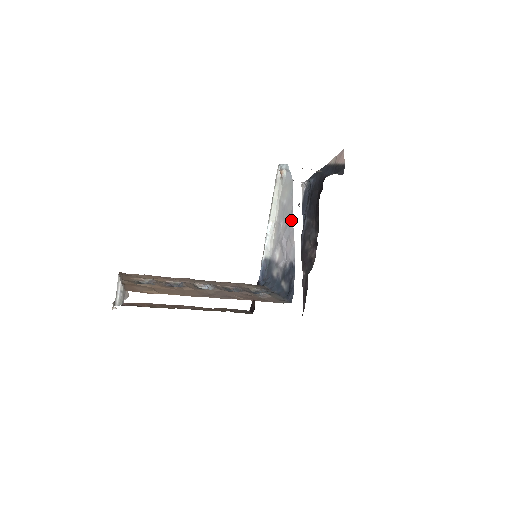
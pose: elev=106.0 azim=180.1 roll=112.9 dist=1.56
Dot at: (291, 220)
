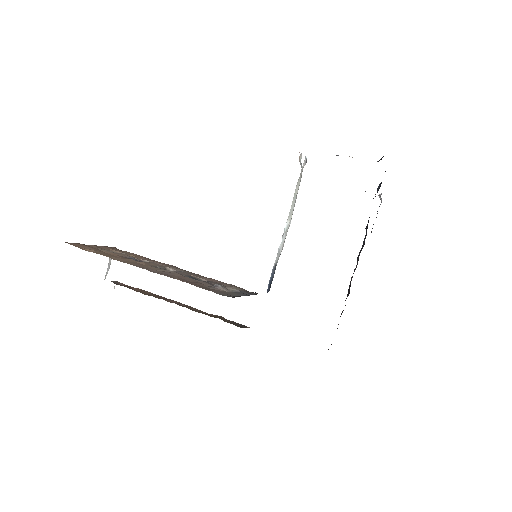
Dot at: occluded
